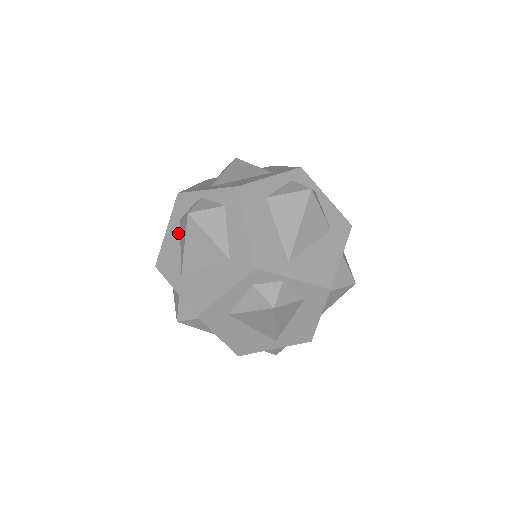
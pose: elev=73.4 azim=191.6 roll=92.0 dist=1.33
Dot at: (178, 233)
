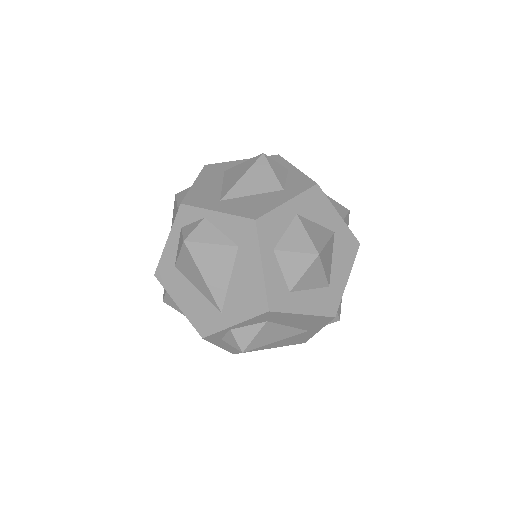
Dot at: occluded
